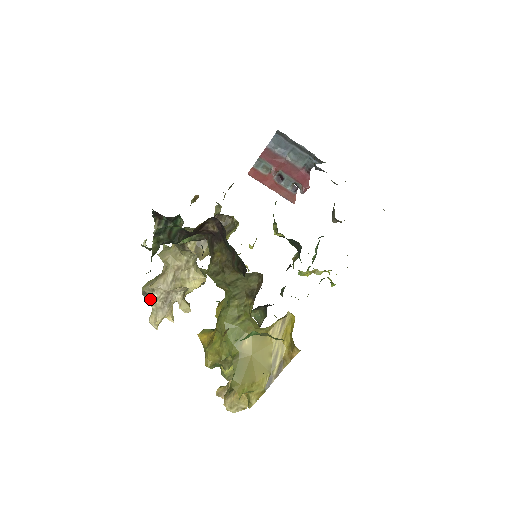
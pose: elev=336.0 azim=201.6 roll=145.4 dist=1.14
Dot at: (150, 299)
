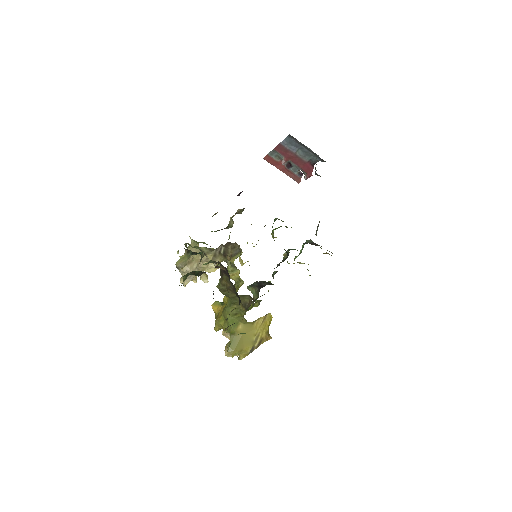
Dot at: (181, 271)
